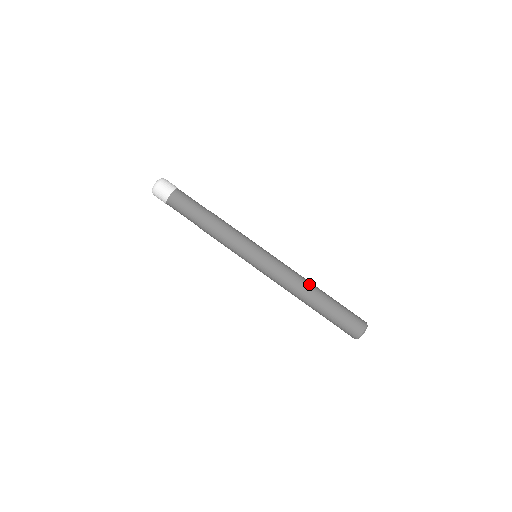
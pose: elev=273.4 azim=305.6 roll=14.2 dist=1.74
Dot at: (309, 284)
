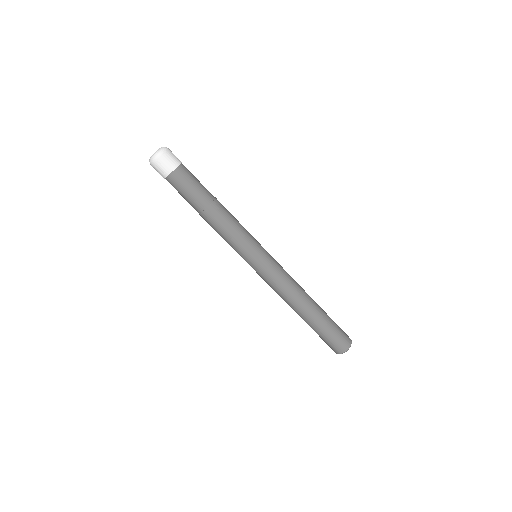
Dot at: (304, 299)
